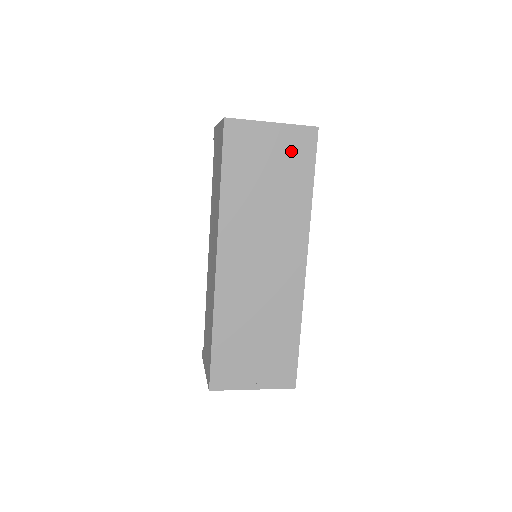
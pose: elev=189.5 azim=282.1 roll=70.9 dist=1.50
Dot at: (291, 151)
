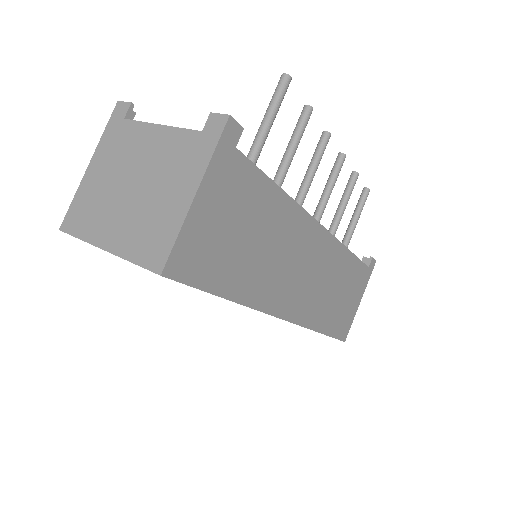
Dot at: occluded
